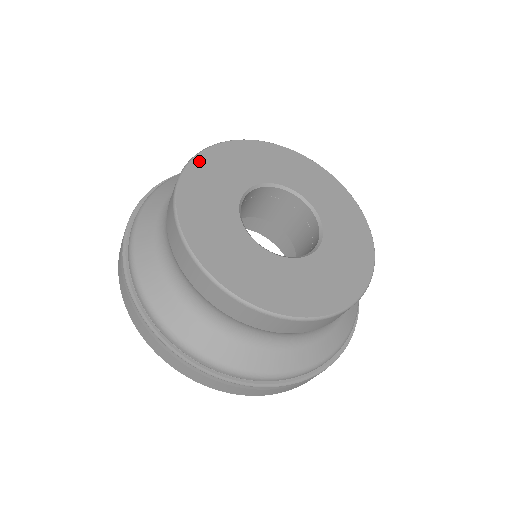
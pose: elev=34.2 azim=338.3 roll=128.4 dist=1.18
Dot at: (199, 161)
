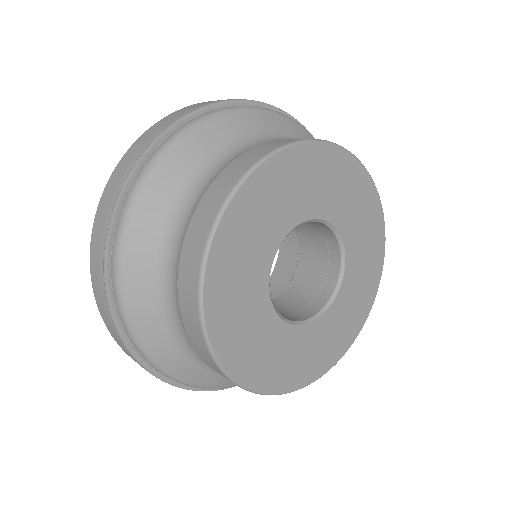
Dot at: (211, 289)
